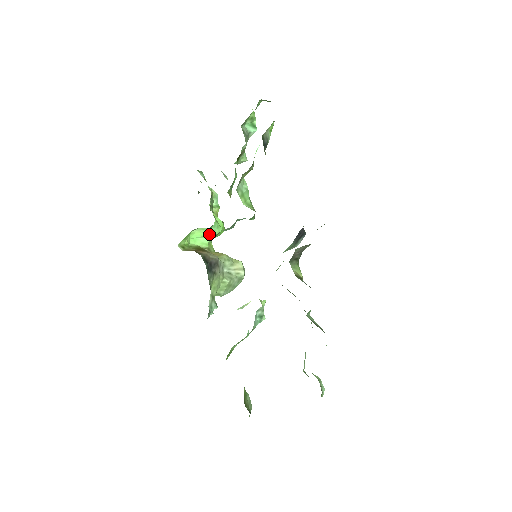
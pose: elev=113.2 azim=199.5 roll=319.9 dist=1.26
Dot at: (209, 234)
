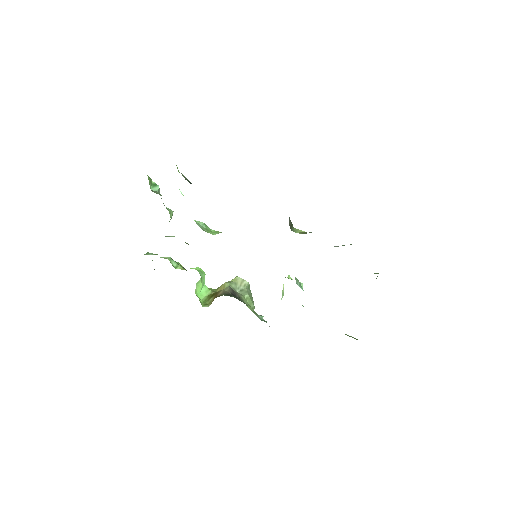
Dot at: (203, 282)
